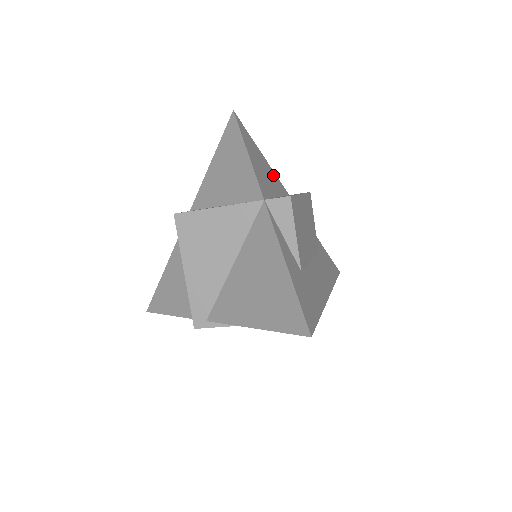
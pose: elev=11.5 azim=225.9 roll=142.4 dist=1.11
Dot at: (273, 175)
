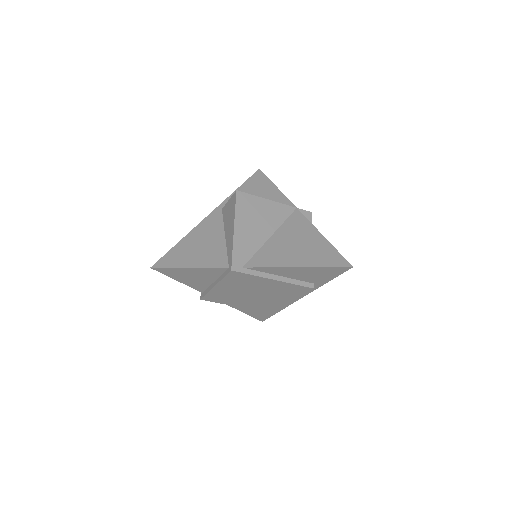
Dot at: occluded
